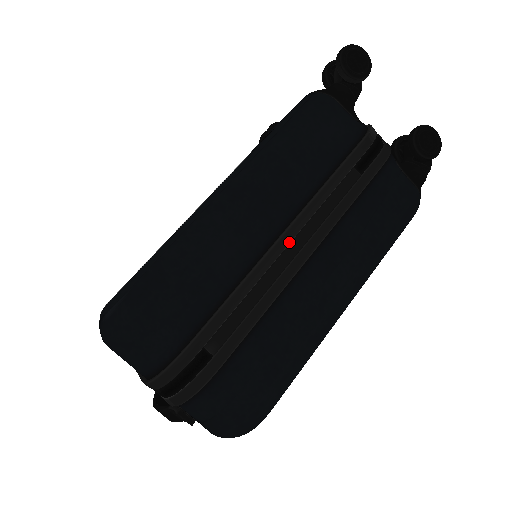
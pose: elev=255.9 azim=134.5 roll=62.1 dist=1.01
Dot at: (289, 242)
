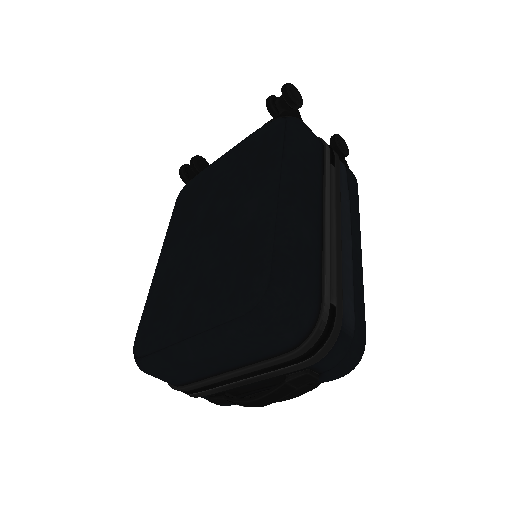
Dot at: (330, 219)
